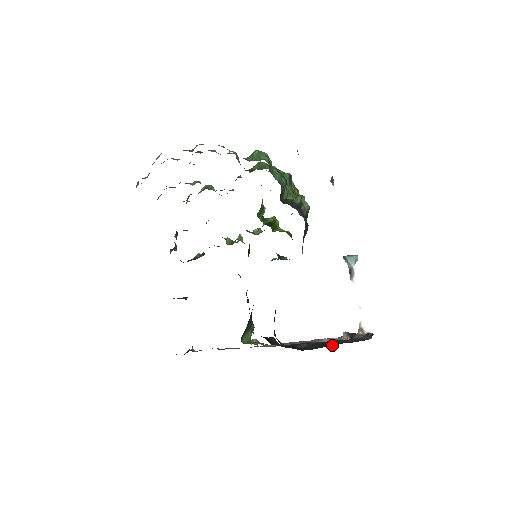
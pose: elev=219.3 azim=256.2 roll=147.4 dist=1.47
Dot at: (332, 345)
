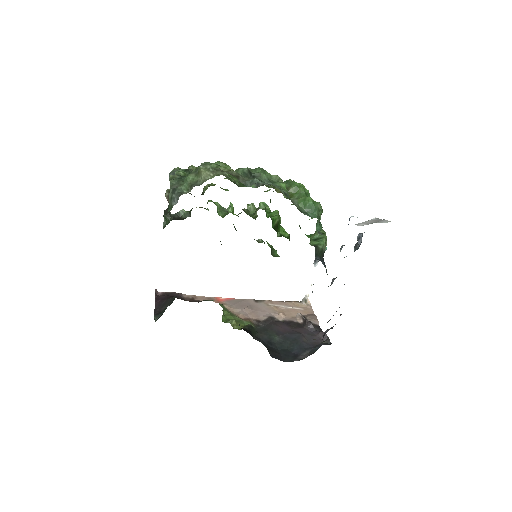
Dot at: (303, 352)
